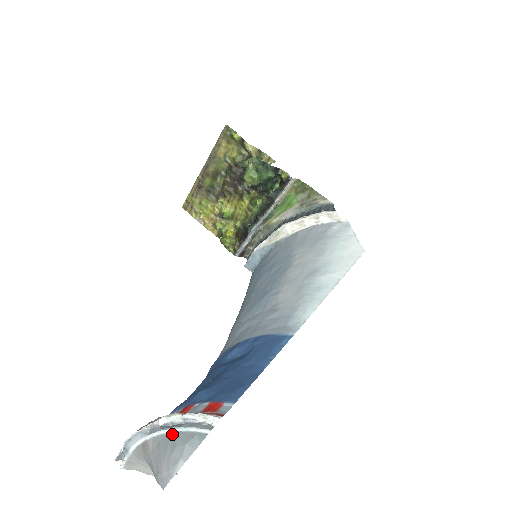
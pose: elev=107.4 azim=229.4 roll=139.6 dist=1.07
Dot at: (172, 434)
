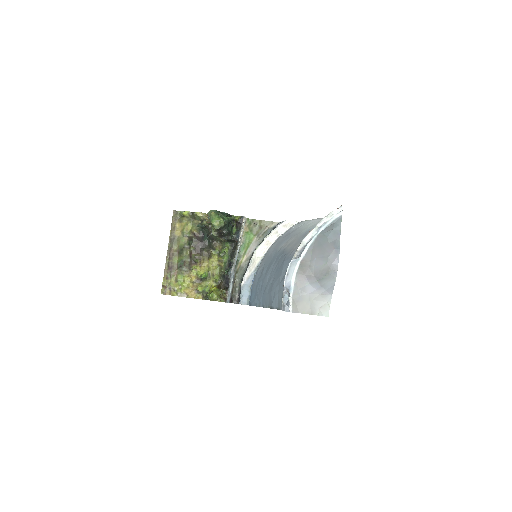
Dot at: (318, 236)
